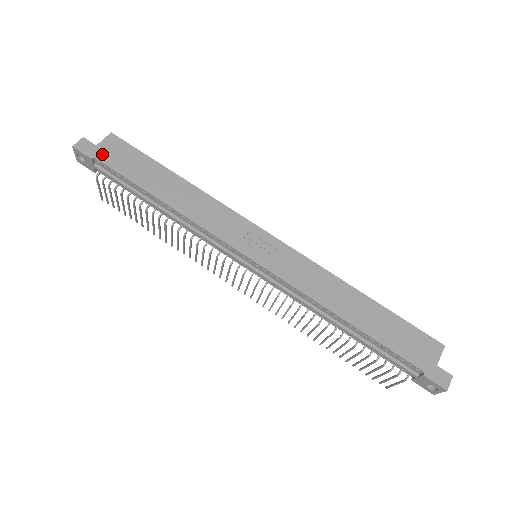
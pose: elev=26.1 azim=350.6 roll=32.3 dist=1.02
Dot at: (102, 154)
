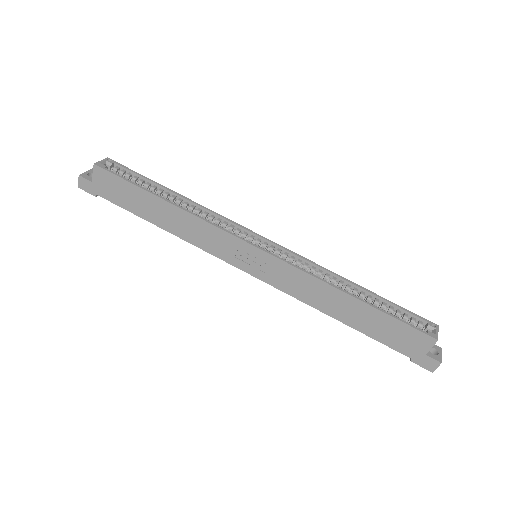
Dot at: (100, 190)
